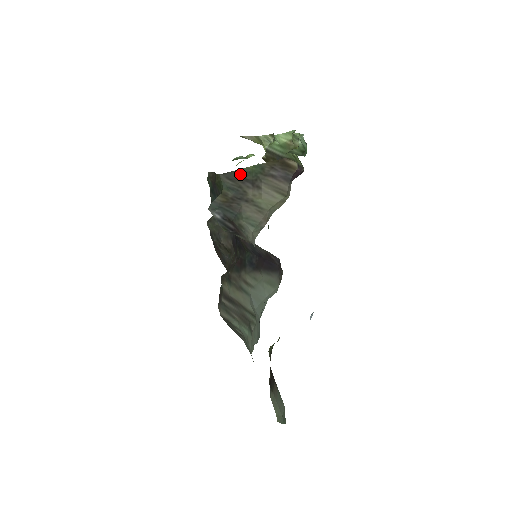
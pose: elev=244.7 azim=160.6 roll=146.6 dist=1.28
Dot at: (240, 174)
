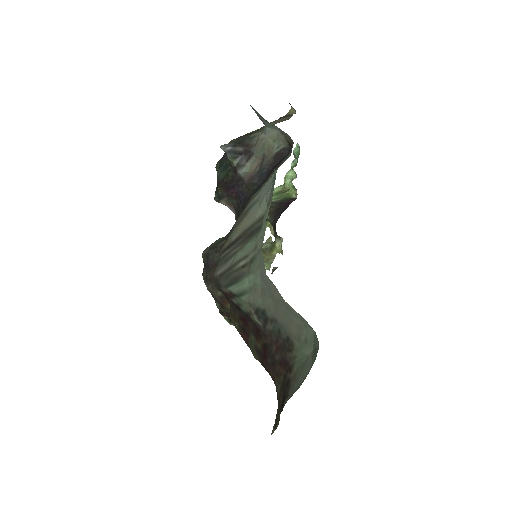
Dot at: (248, 134)
